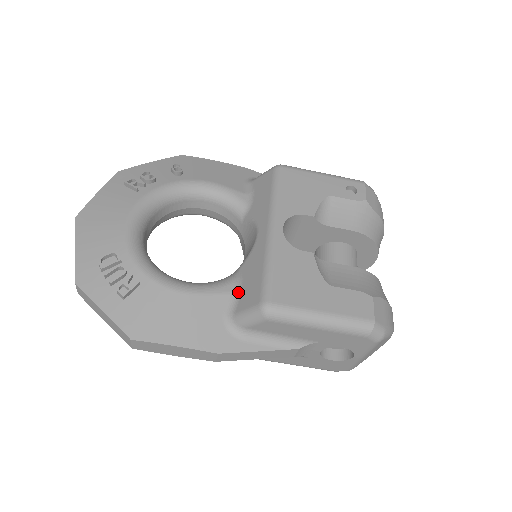
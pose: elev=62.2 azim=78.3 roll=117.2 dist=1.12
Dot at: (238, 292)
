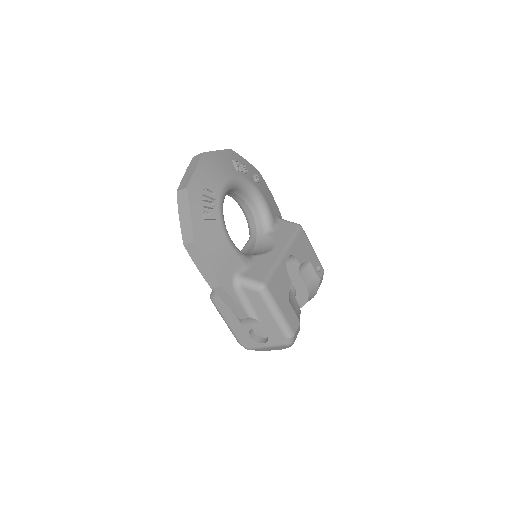
Dot at: (249, 267)
